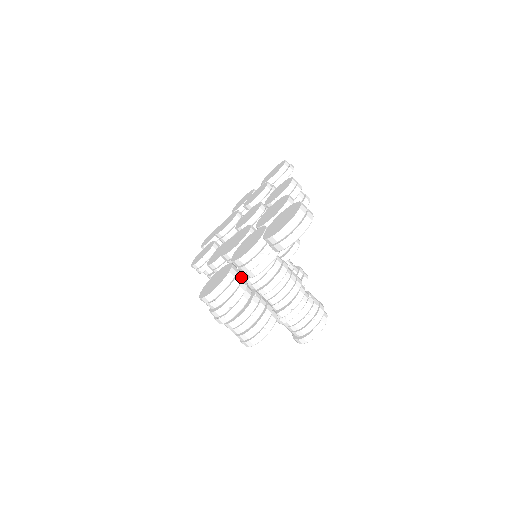
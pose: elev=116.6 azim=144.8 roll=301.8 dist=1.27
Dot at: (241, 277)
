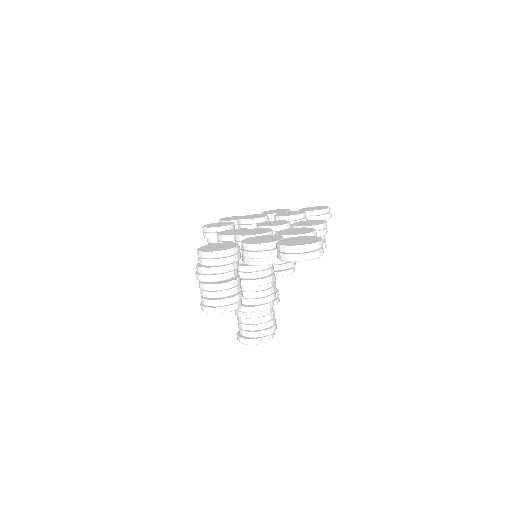
Dot at: (238, 258)
